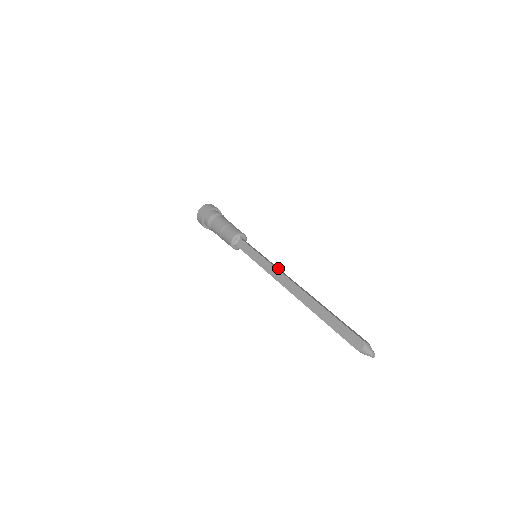
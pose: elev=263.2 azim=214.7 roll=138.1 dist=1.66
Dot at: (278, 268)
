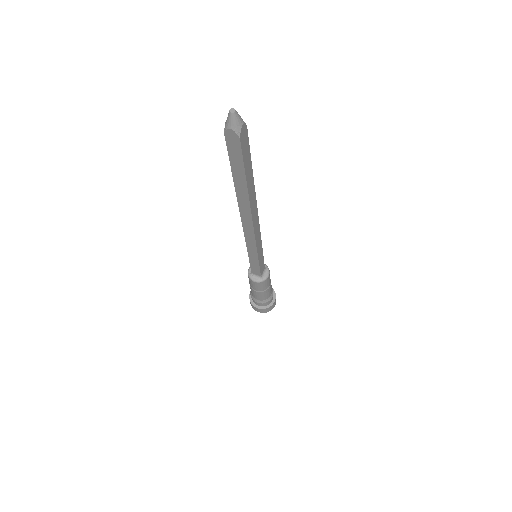
Dot at: (259, 234)
